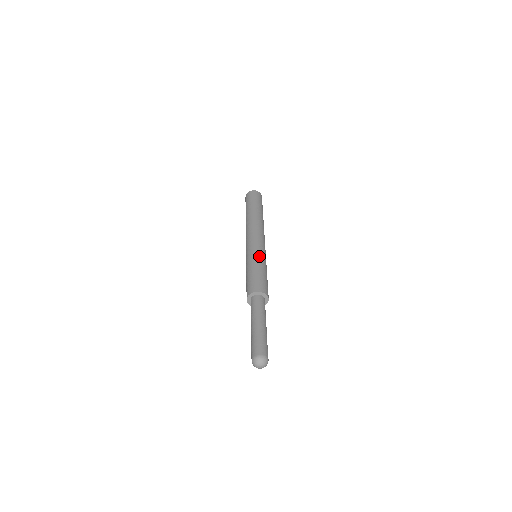
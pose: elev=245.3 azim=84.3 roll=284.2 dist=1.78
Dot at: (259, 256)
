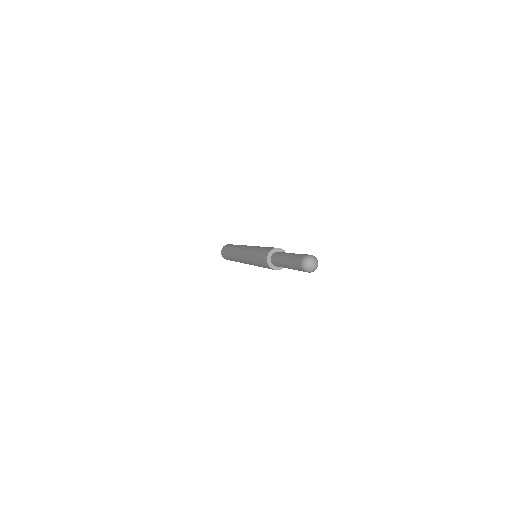
Dot at: (258, 246)
